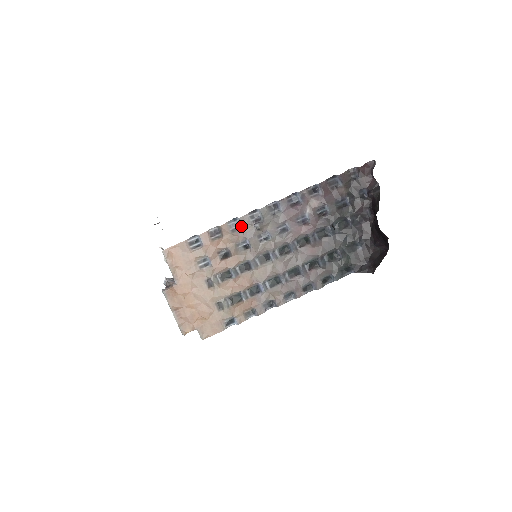
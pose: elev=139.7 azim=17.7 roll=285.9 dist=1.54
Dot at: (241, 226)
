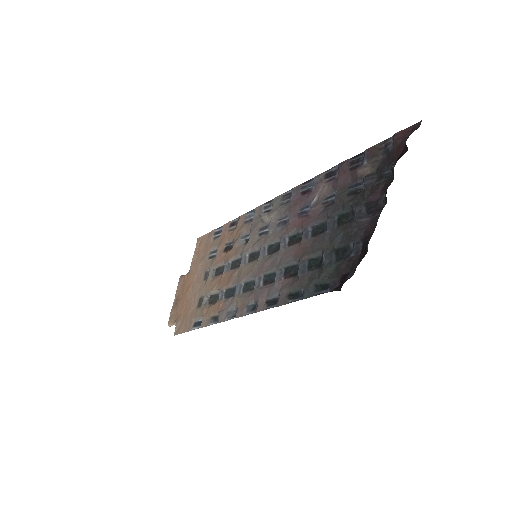
Dot at: (254, 217)
